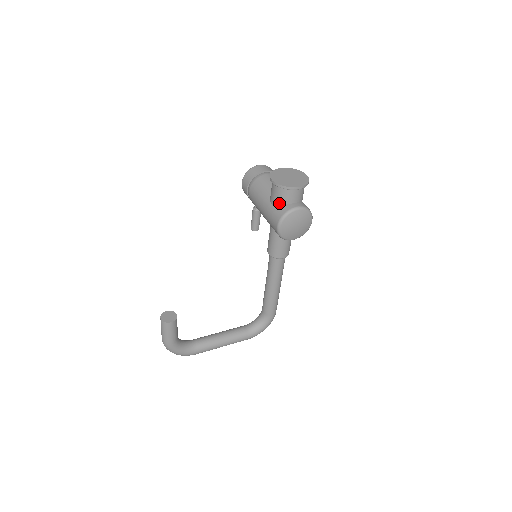
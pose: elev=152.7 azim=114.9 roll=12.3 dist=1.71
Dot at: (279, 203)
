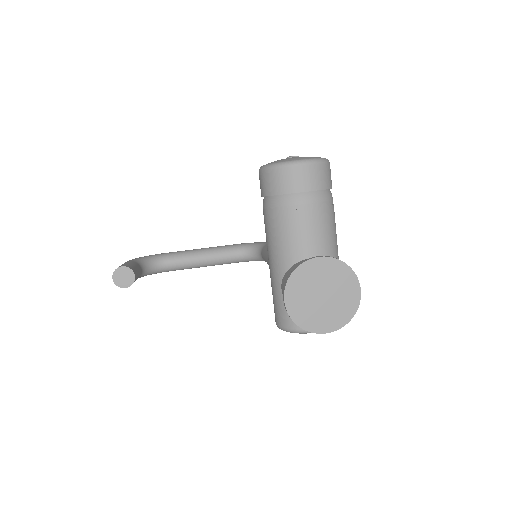
Dot at: occluded
